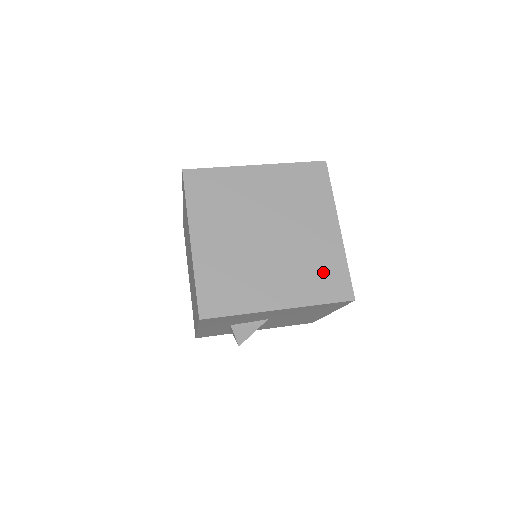
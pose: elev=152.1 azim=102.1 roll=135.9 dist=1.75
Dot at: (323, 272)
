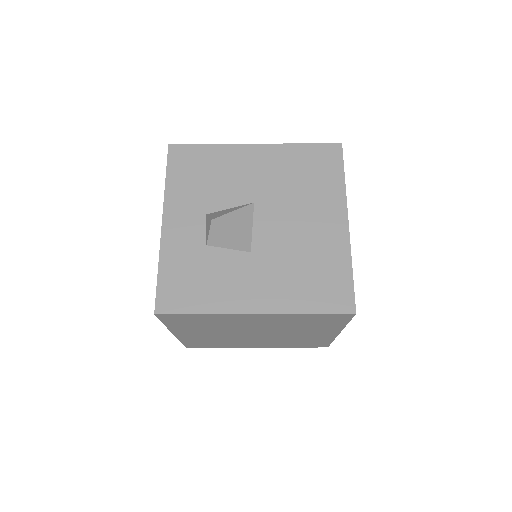
Dot at: occluded
